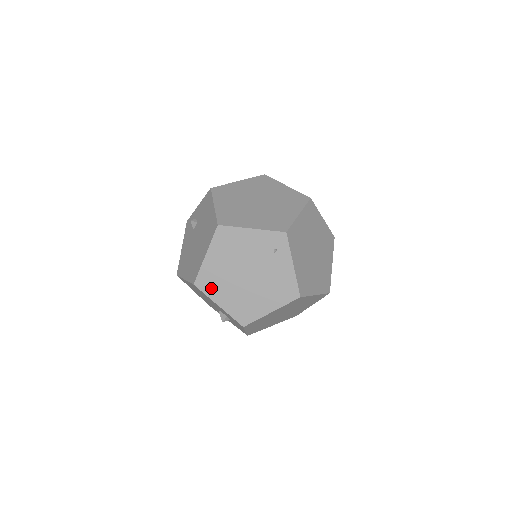
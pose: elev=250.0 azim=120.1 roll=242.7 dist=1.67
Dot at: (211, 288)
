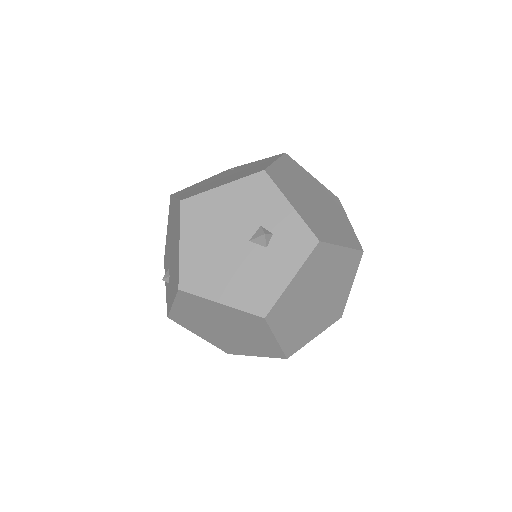
Dot at: (201, 191)
